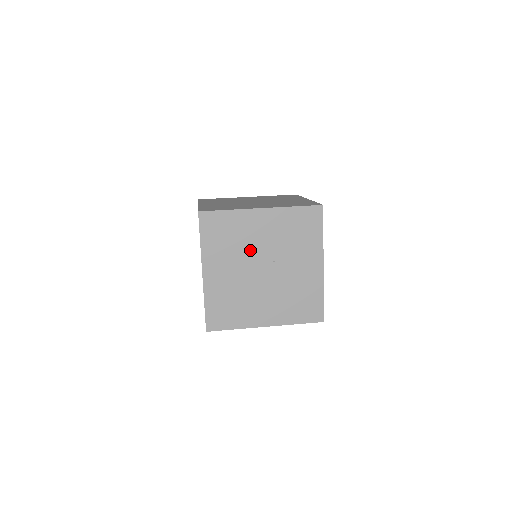
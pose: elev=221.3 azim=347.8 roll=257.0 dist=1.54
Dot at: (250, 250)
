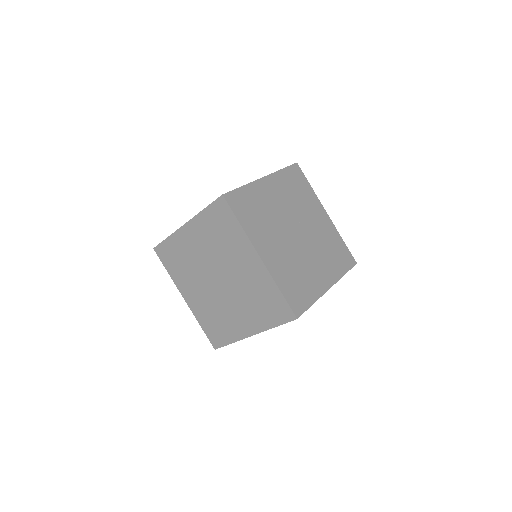
Dot at: (278, 218)
